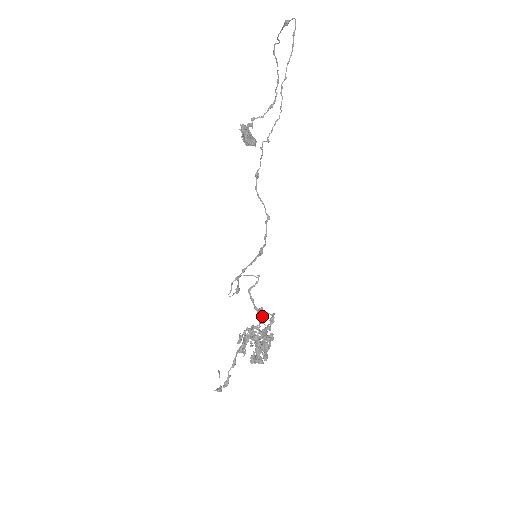
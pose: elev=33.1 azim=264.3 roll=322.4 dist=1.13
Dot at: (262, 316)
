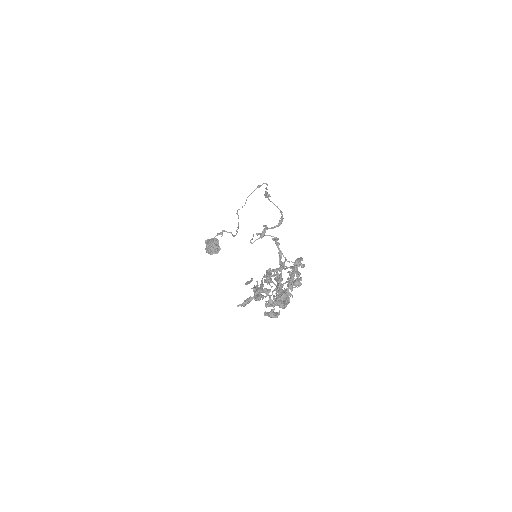
Dot at: (284, 264)
